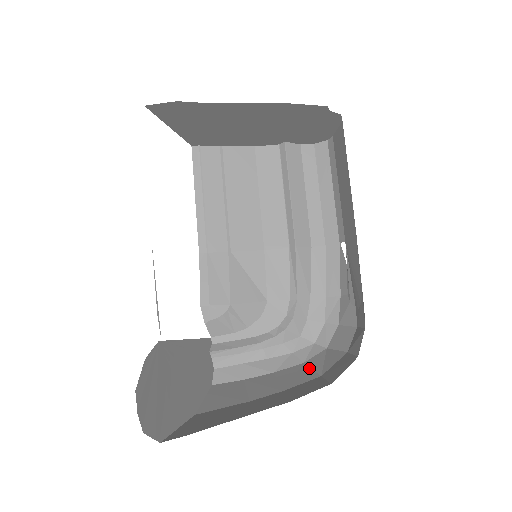
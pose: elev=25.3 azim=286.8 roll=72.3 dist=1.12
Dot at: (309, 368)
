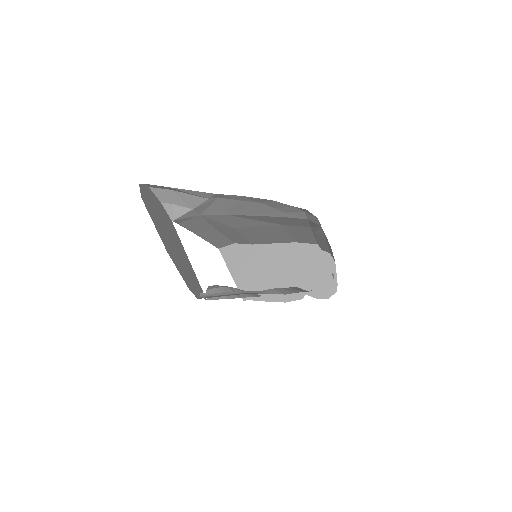
Dot at: occluded
